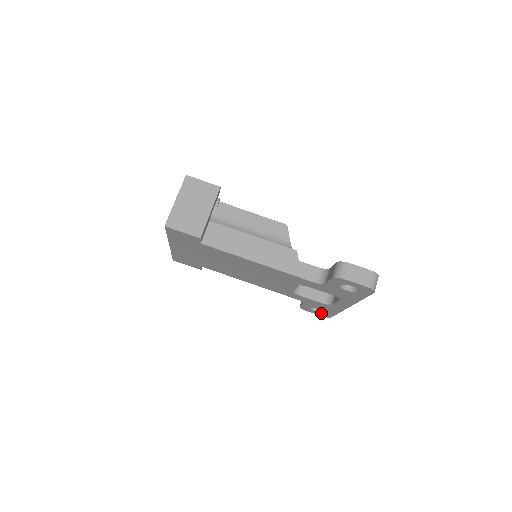
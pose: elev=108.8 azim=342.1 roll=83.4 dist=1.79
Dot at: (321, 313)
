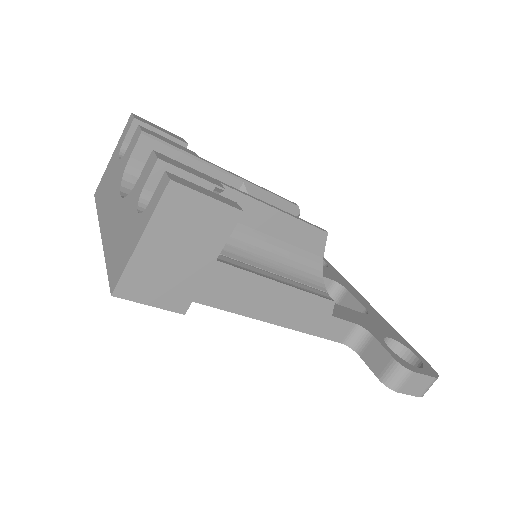
Dot at: occluded
